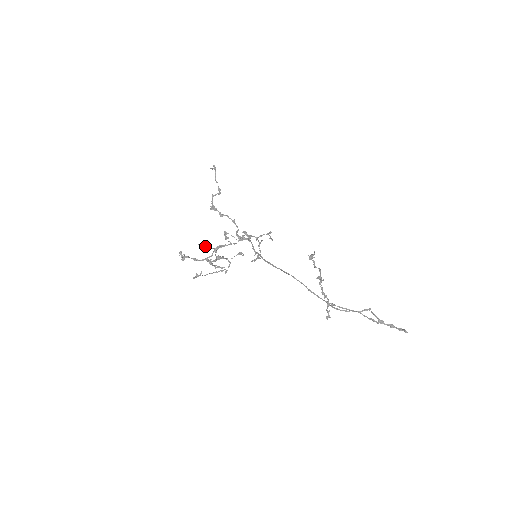
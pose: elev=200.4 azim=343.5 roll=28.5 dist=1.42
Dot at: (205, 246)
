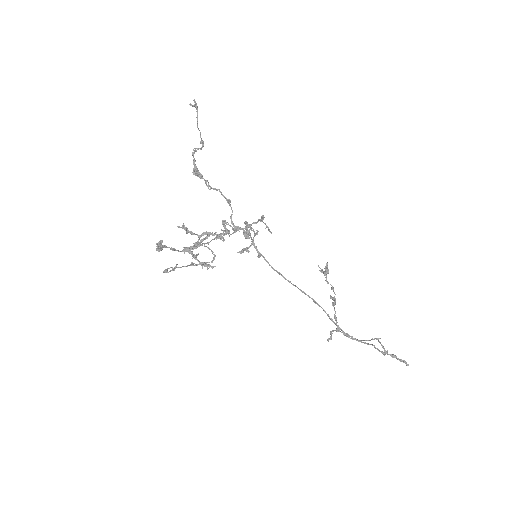
Dot at: (186, 230)
